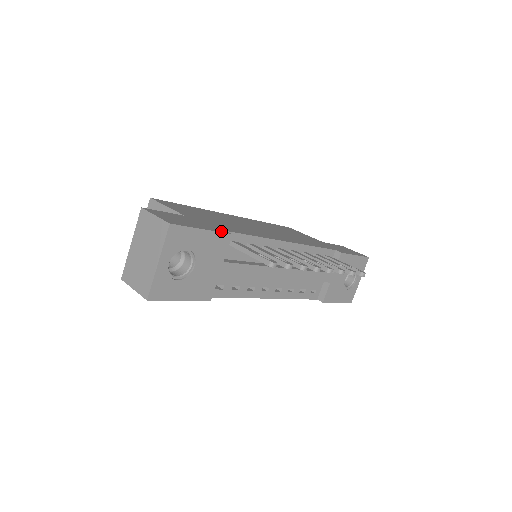
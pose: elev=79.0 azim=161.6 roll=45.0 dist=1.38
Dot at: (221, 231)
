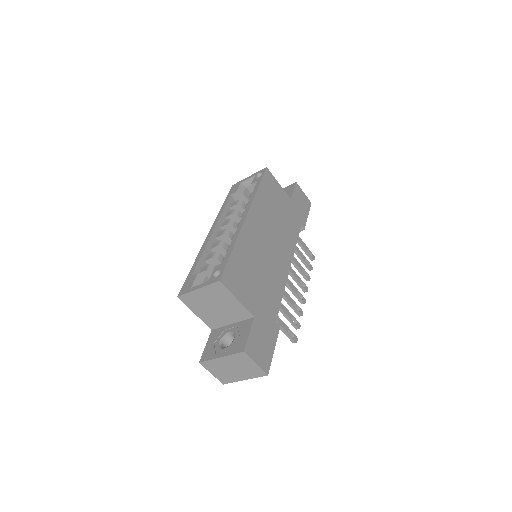
Dot at: (277, 331)
